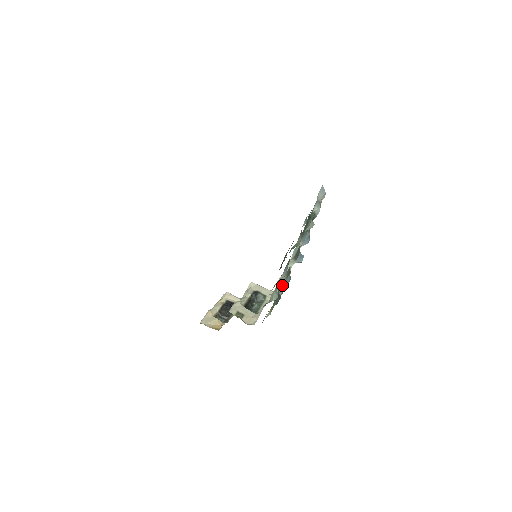
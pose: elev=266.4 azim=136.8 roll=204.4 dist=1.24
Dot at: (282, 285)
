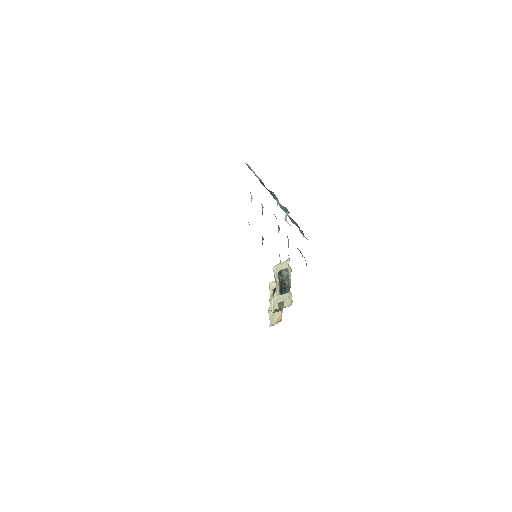
Dot at: occluded
